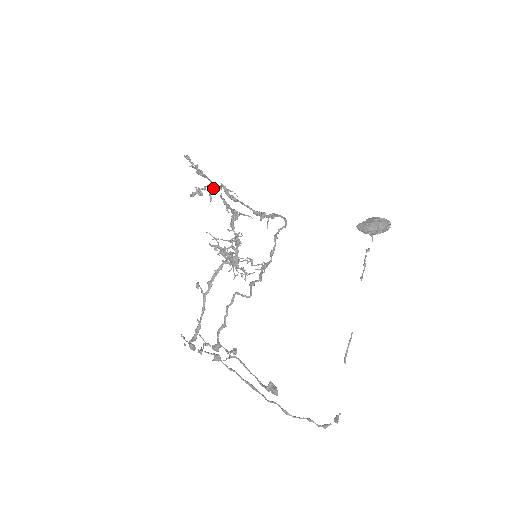
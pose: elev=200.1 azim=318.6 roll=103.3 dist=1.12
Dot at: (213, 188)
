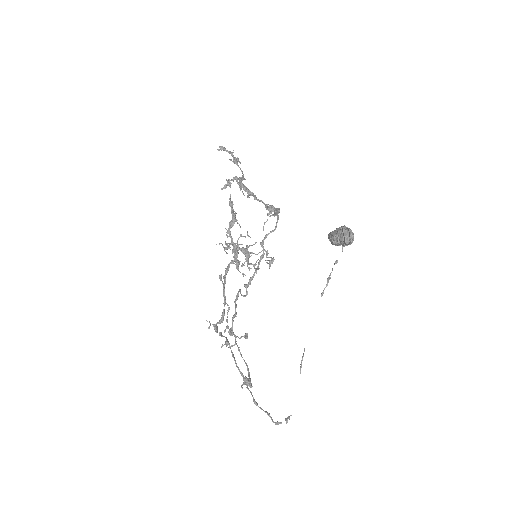
Dot at: occluded
